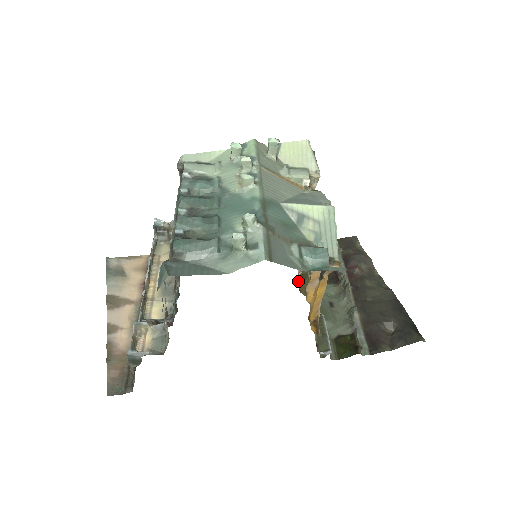
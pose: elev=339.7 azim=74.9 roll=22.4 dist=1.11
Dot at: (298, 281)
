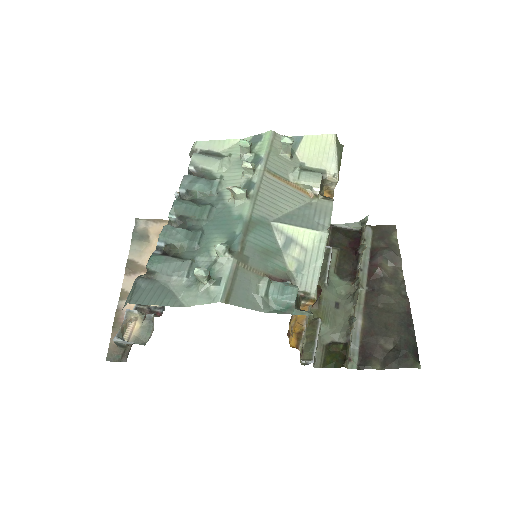
Dot at: occluded
